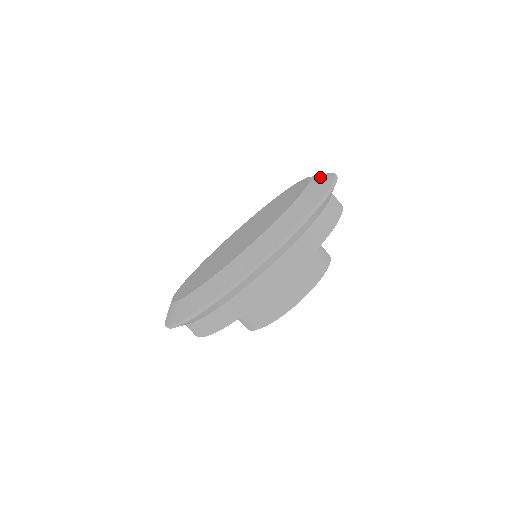
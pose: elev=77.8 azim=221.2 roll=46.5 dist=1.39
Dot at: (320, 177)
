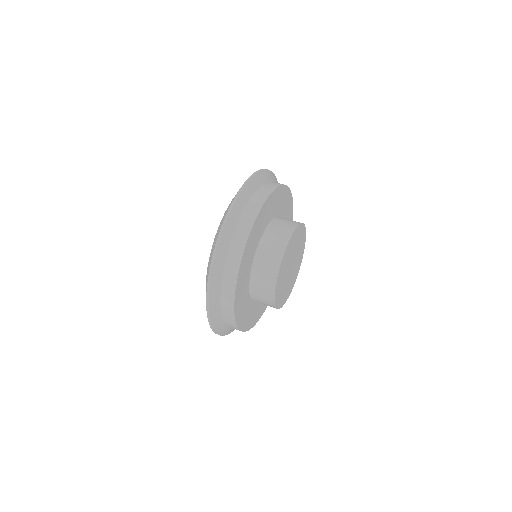
Dot at: occluded
